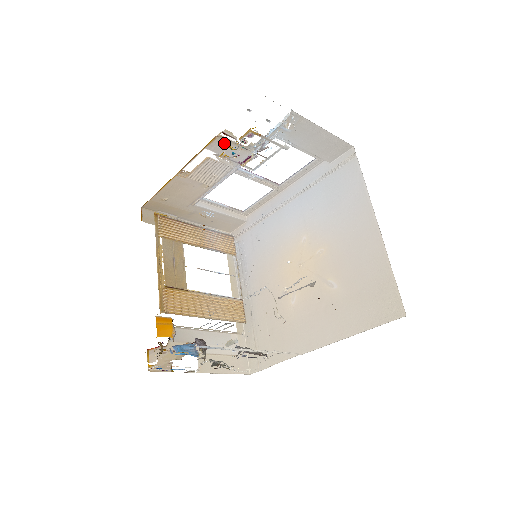
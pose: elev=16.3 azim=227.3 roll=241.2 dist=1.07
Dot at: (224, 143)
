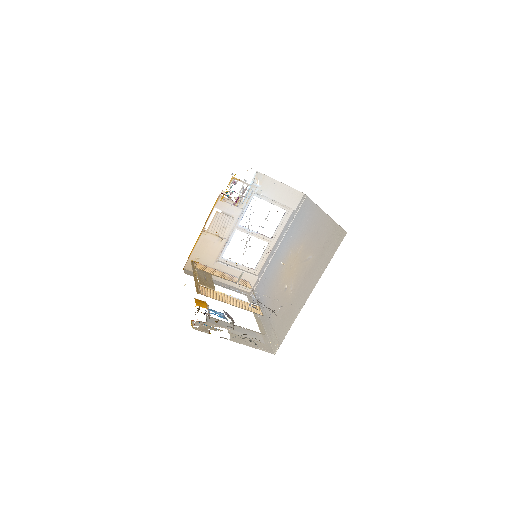
Dot at: occluded
